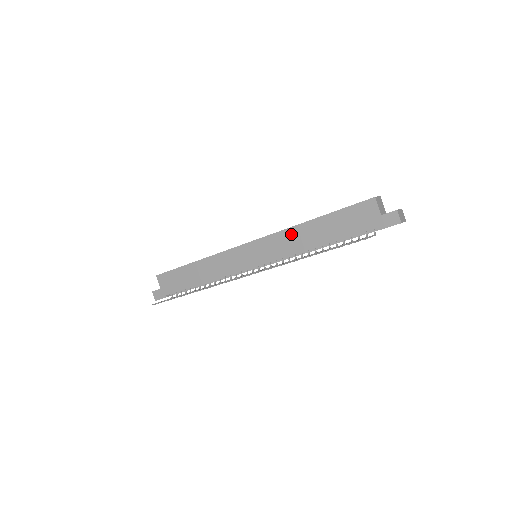
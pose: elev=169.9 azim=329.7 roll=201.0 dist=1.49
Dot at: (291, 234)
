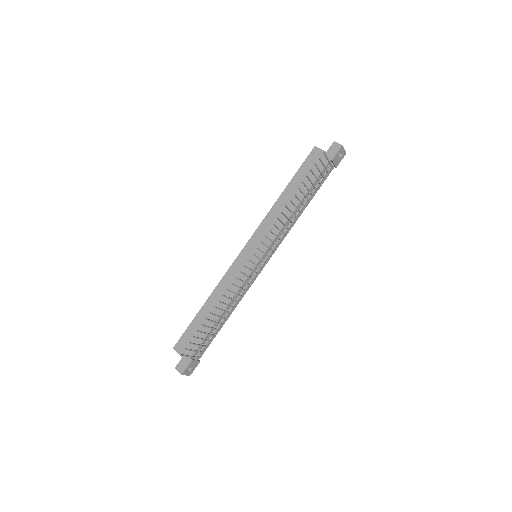
Dot at: (273, 213)
